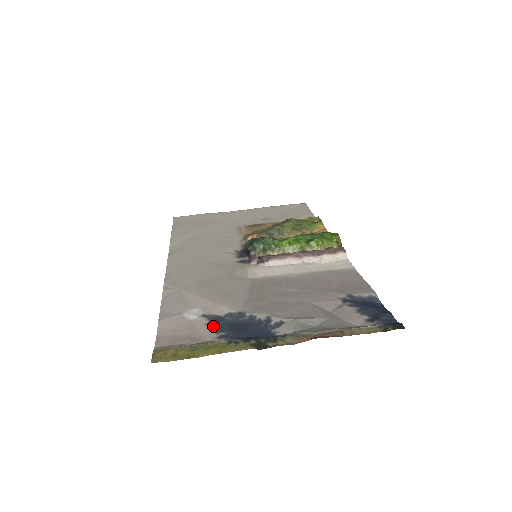
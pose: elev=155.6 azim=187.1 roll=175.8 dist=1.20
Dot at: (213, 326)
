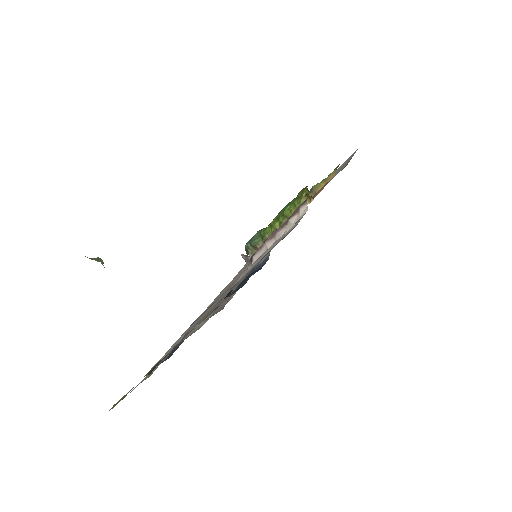
Dot at: occluded
